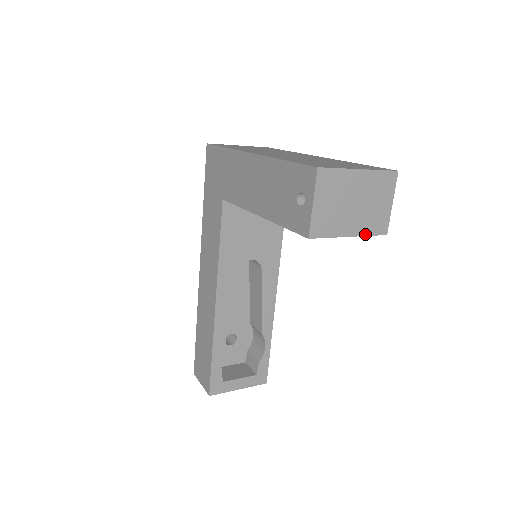
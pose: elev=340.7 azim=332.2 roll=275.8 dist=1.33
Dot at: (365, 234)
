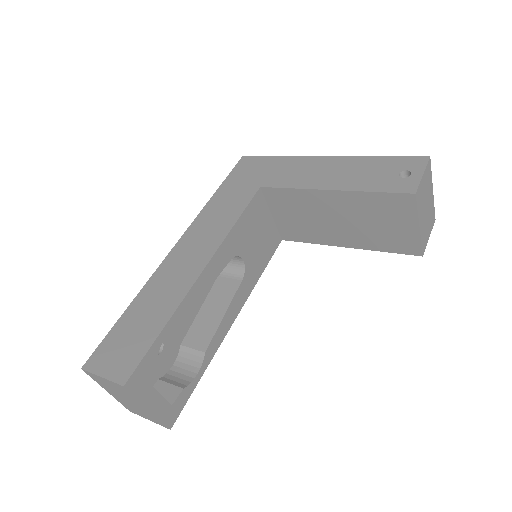
Dot at: (421, 238)
